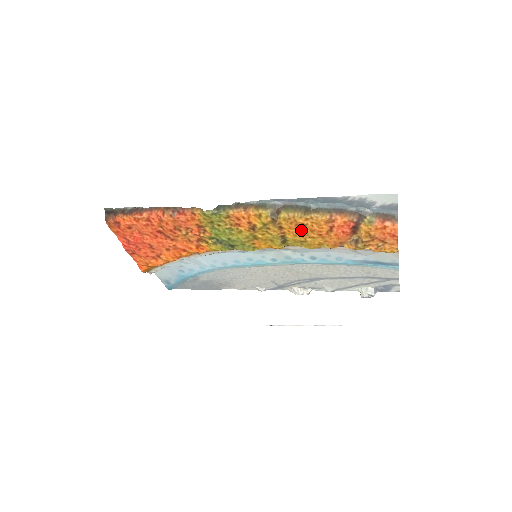
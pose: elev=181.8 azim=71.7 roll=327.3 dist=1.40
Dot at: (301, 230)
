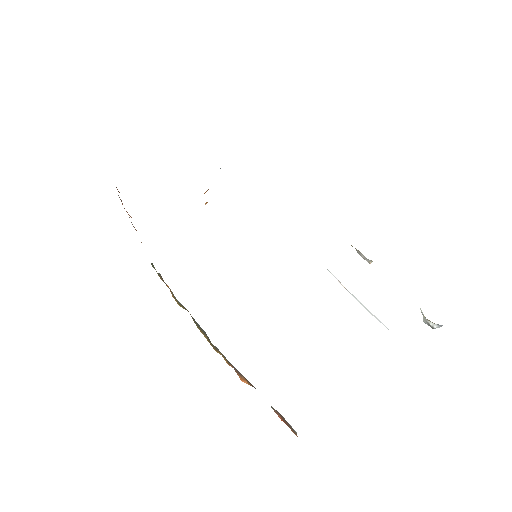
Dot at: occluded
